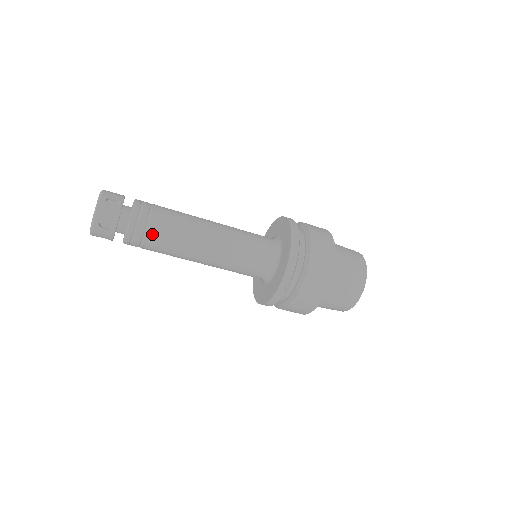
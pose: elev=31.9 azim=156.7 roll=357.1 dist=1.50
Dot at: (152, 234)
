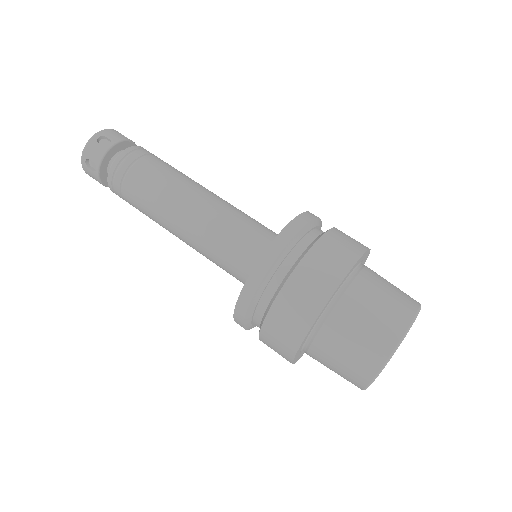
Dot at: (145, 163)
